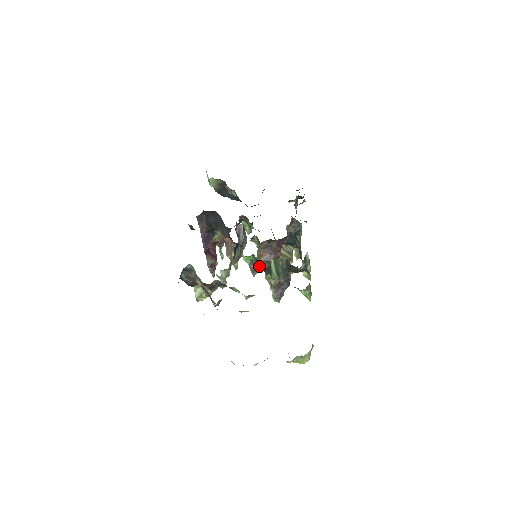
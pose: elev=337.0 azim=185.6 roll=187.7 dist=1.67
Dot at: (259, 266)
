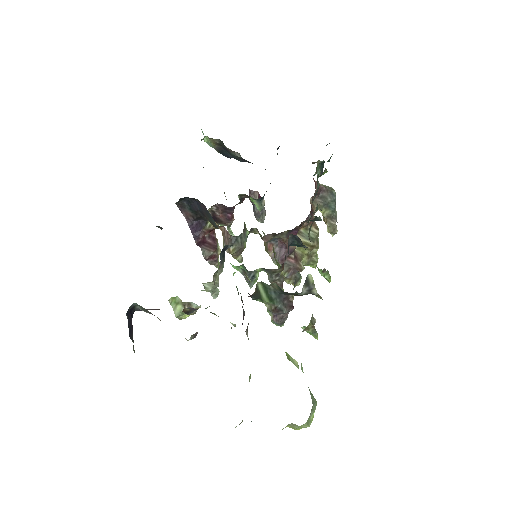
Dot at: (256, 275)
